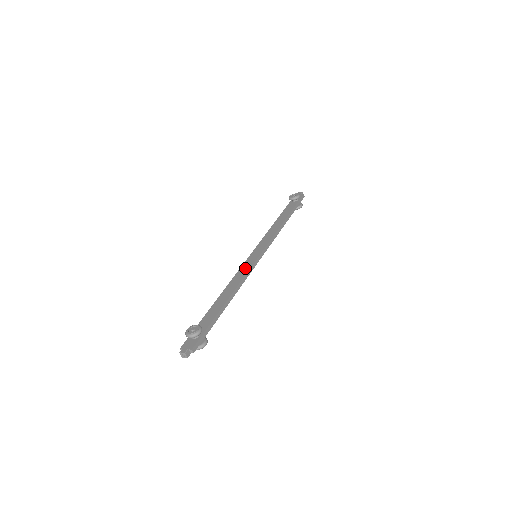
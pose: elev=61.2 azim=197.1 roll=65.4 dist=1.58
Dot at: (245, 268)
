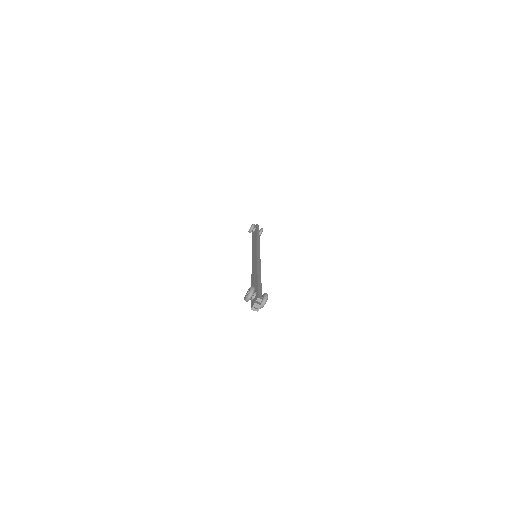
Dot at: (254, 262)
